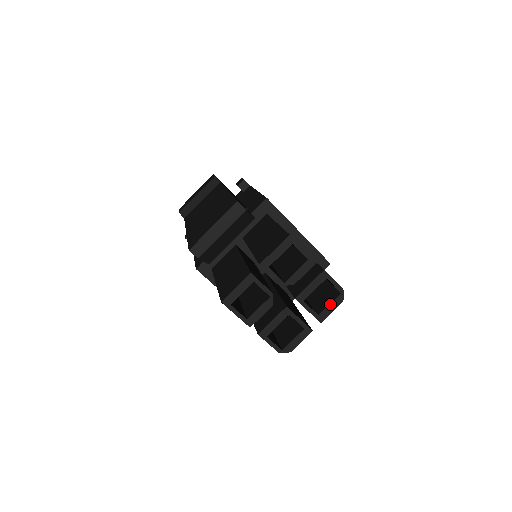
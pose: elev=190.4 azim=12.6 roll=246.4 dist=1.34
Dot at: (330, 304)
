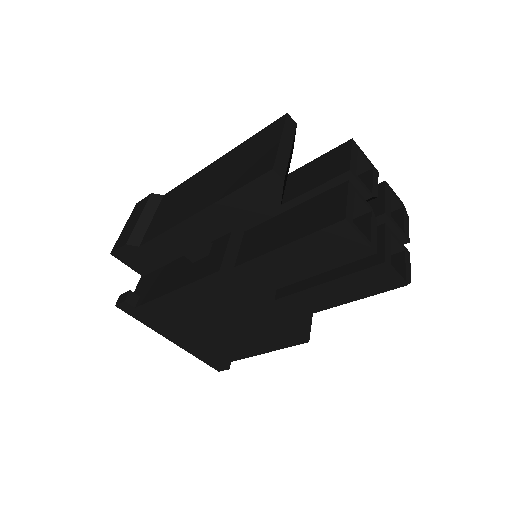
Dot at: (404, 219)
